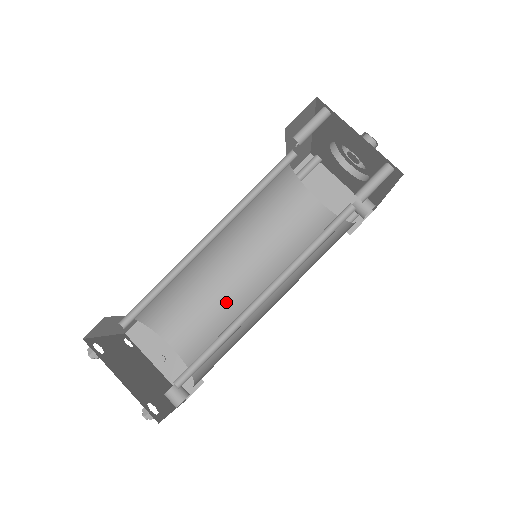
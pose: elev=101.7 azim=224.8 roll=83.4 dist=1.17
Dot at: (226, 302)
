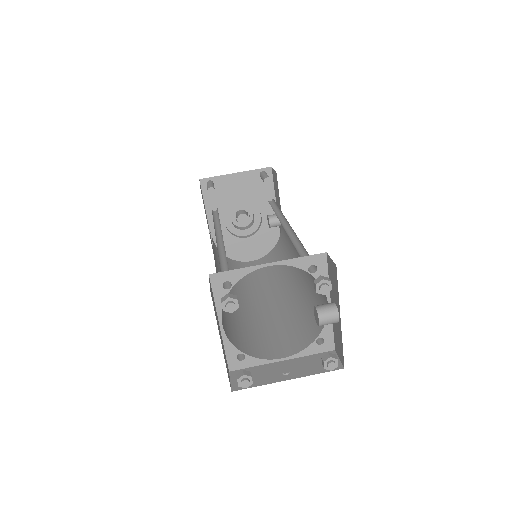
Dot at: (274, 315)
